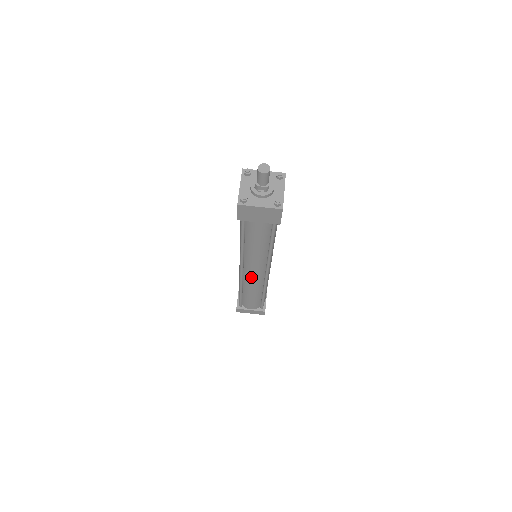
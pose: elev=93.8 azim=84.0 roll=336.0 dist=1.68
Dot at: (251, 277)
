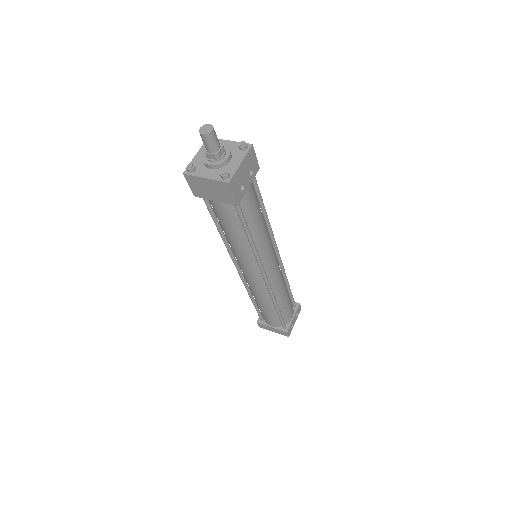
Dot at: (250, 280)
